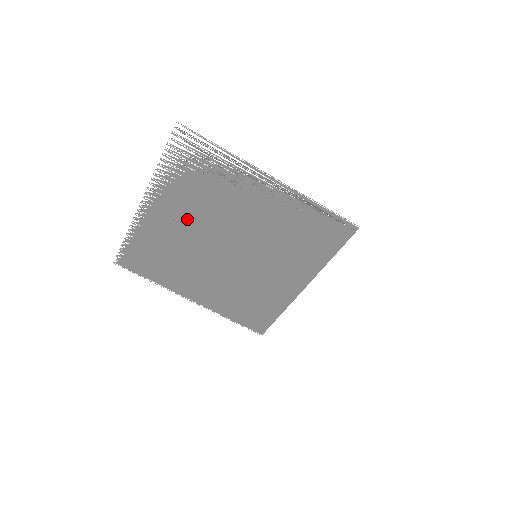
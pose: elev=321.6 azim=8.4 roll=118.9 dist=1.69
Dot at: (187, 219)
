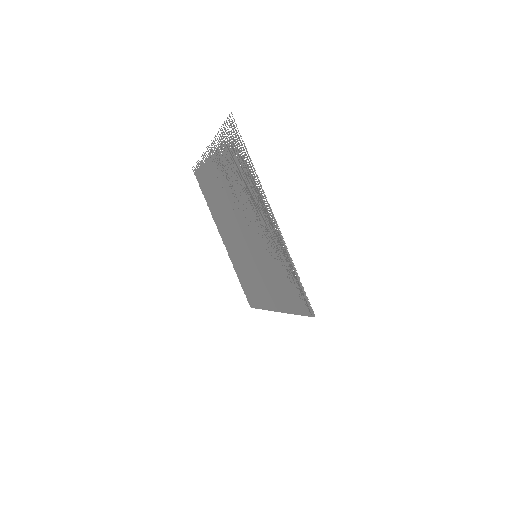
Dot at: (227, 186)
